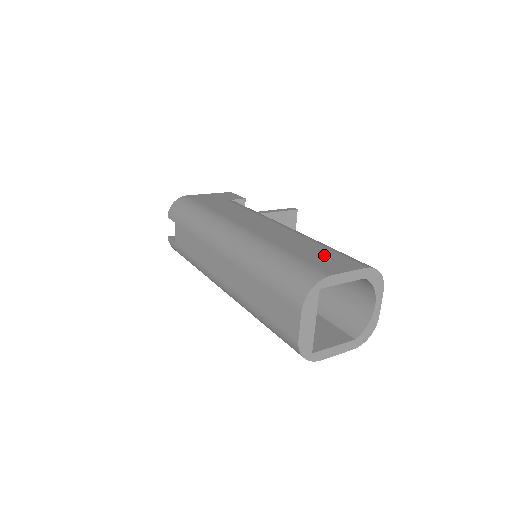
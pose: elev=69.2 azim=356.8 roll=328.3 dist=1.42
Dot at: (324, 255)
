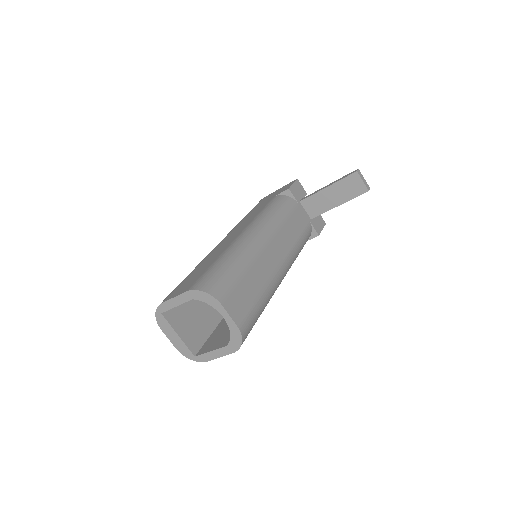
Dot at: (195, 276)
